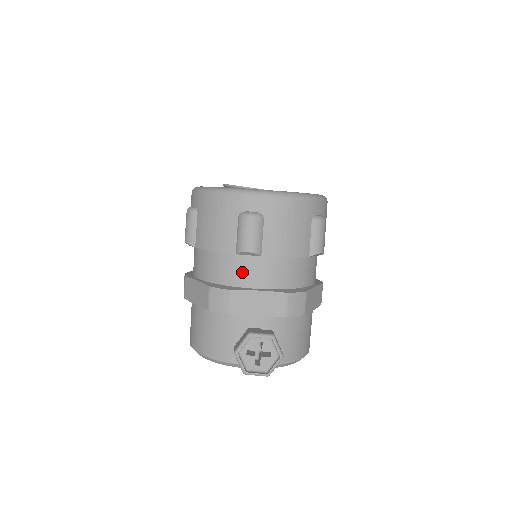
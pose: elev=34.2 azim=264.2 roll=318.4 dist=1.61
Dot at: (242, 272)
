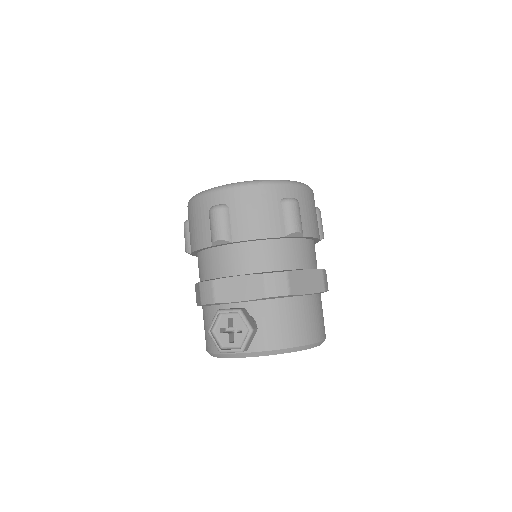
Dot at: (222, 263)
